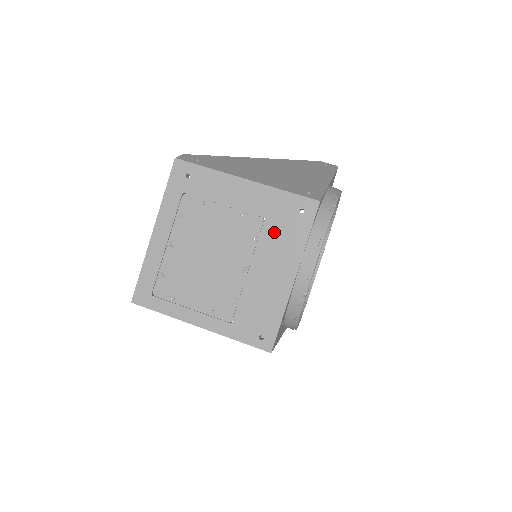
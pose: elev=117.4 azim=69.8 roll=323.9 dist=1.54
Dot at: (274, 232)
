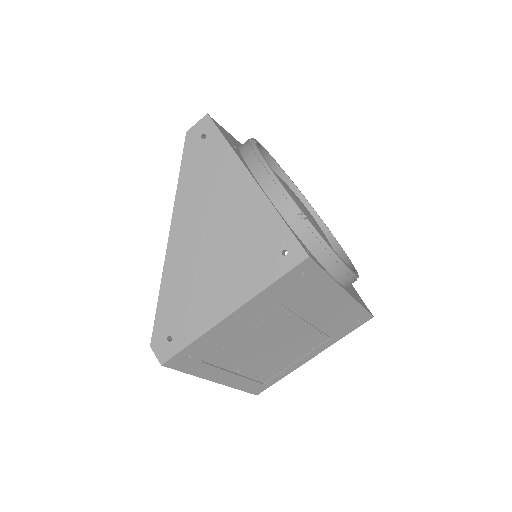
Dot at: (298, 300)
